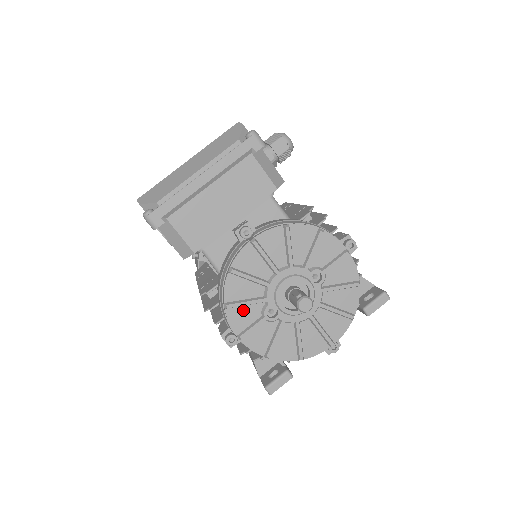
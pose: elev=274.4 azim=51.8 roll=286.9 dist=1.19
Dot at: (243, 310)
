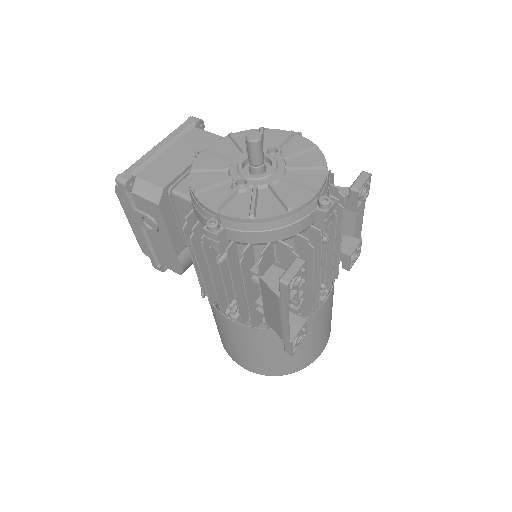
Dot at: (213, 192)
